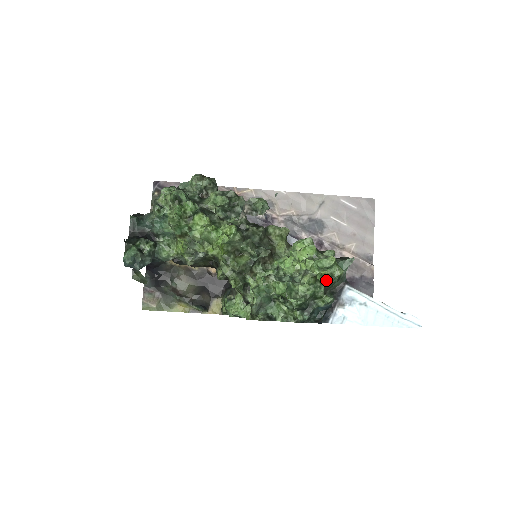
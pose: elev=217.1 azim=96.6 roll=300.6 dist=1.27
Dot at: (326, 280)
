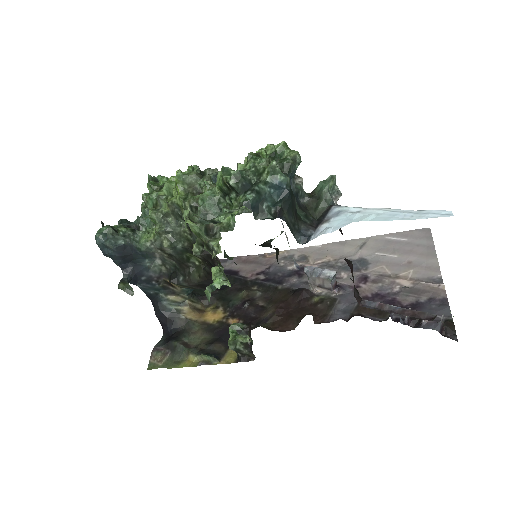
Dot at: (272, 157)
